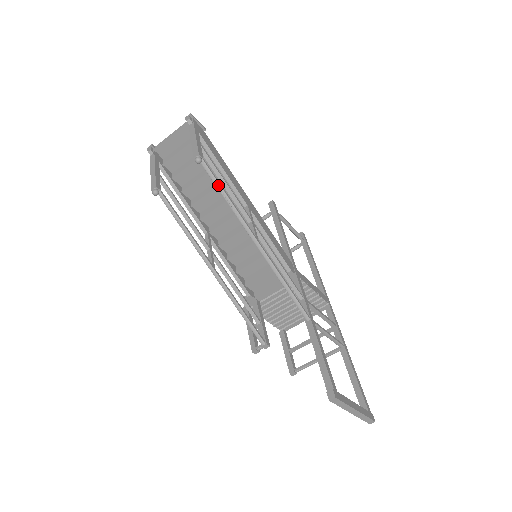
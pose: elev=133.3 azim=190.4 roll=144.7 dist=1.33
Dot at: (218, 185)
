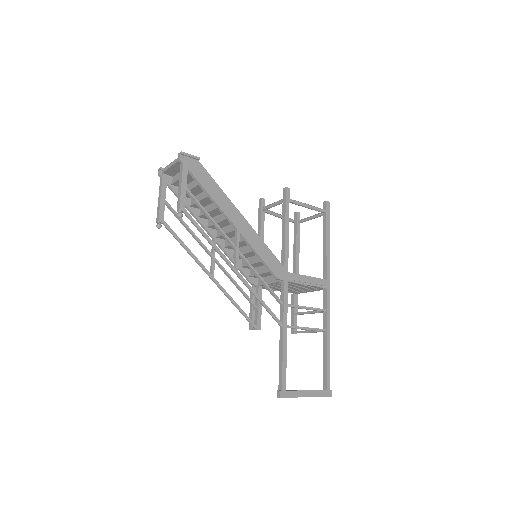
Dot at: (200, 231)
